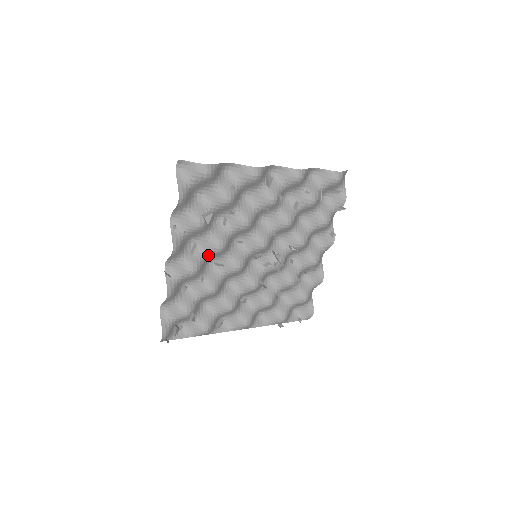
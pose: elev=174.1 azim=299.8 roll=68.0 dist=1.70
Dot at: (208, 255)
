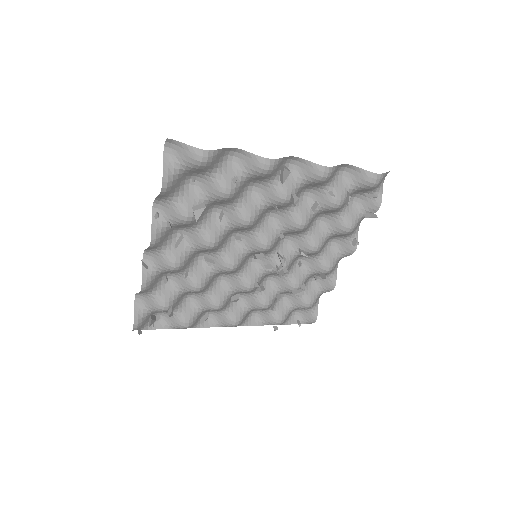
Dot at: (196, 250)
